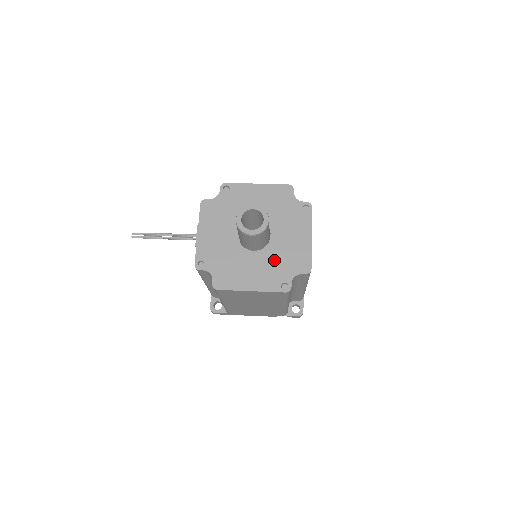
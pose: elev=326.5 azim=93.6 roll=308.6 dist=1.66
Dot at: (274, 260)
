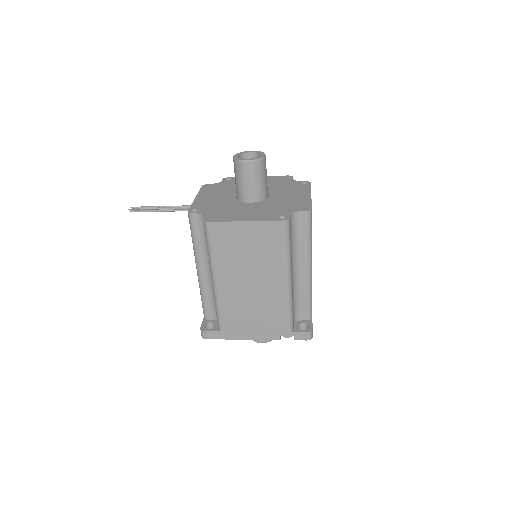
Dot at: (272, 206)
